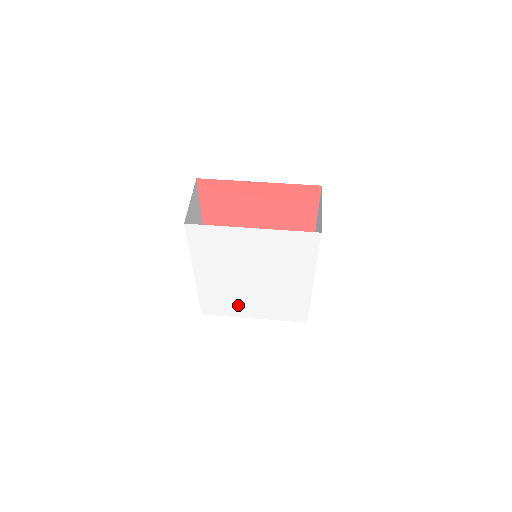
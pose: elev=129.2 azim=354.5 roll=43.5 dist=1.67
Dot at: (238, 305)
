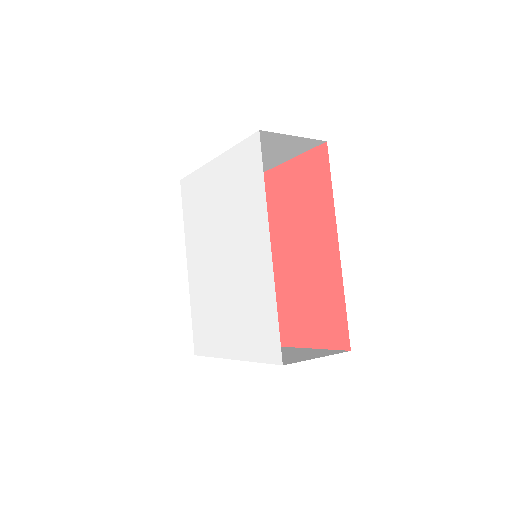
Dot at: (218, 325)
